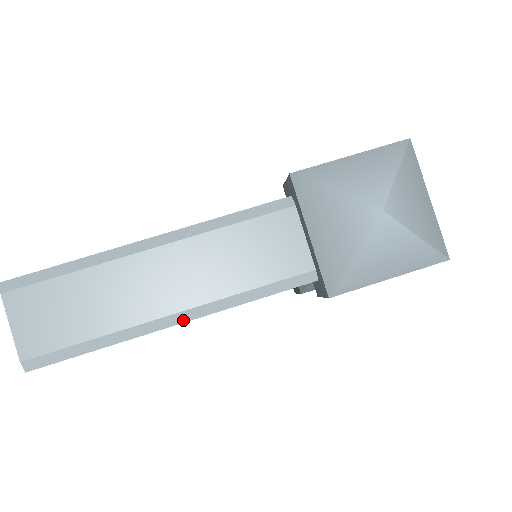
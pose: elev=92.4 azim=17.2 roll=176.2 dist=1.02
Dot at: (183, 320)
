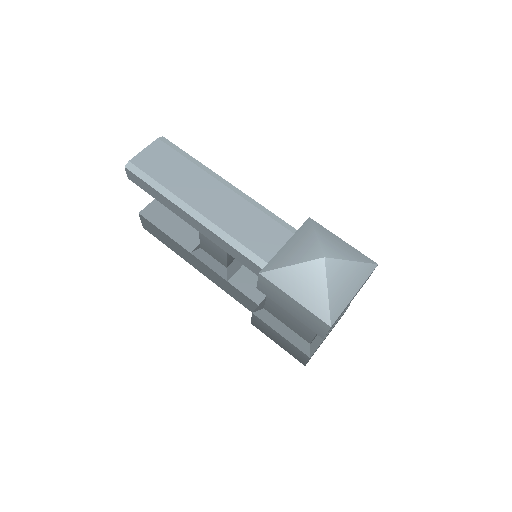
Dot at: (196, 218)
